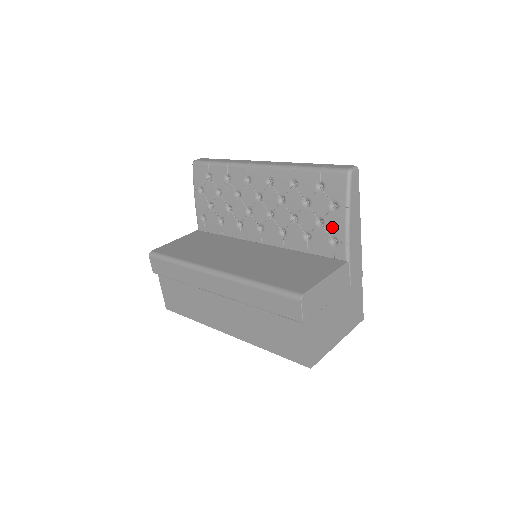
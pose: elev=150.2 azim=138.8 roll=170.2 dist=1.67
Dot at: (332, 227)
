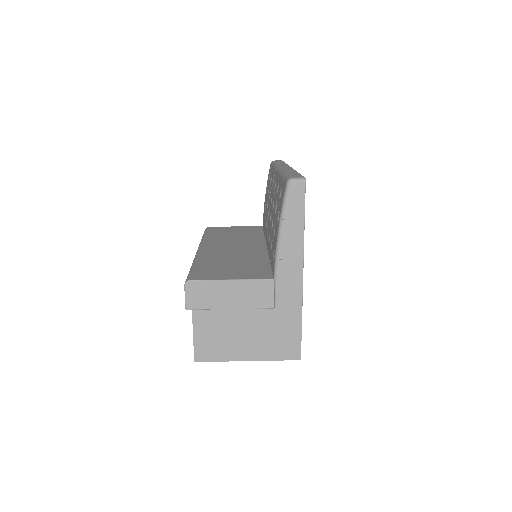
Dot at: (275, 238)
